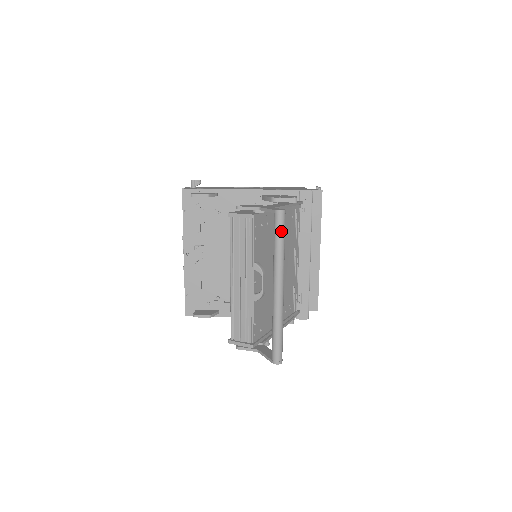
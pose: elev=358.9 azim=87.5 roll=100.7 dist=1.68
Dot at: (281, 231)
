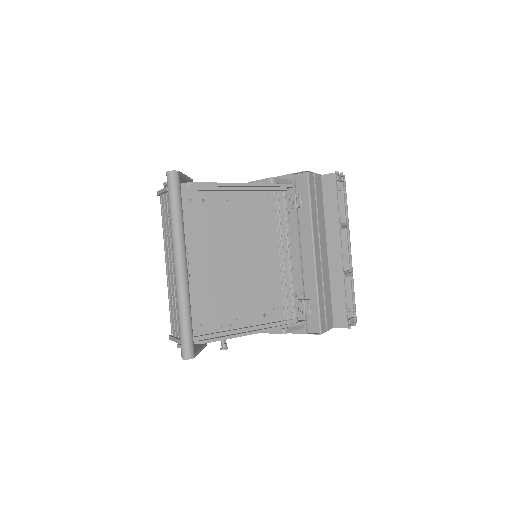
Dot at: (171, 195)
